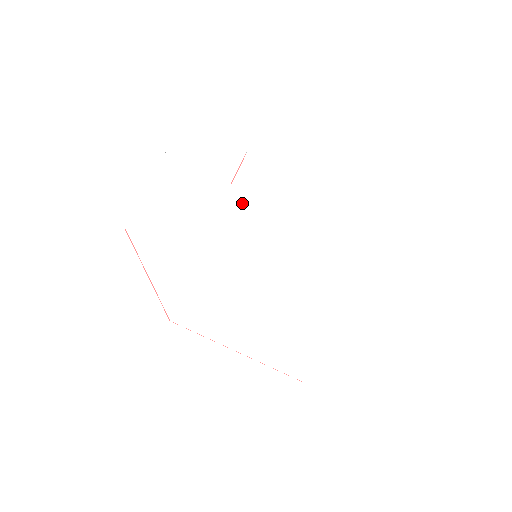
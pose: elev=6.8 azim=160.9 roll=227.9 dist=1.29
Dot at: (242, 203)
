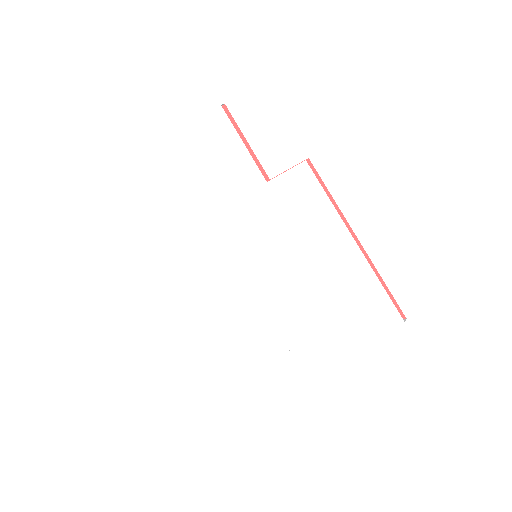
Dot at: (267, 206)
